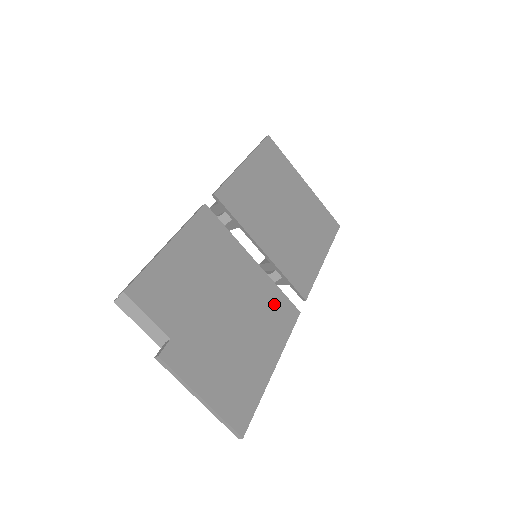
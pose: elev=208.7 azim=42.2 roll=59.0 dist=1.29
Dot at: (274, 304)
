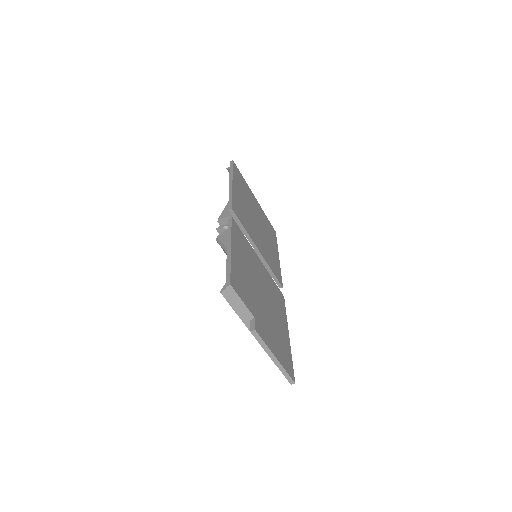
Dot at: (275, 291)
